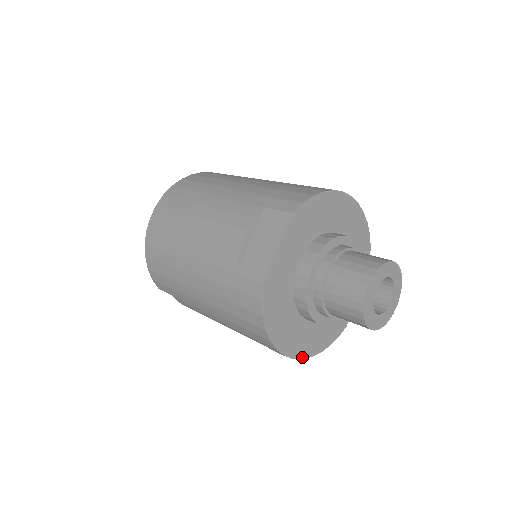
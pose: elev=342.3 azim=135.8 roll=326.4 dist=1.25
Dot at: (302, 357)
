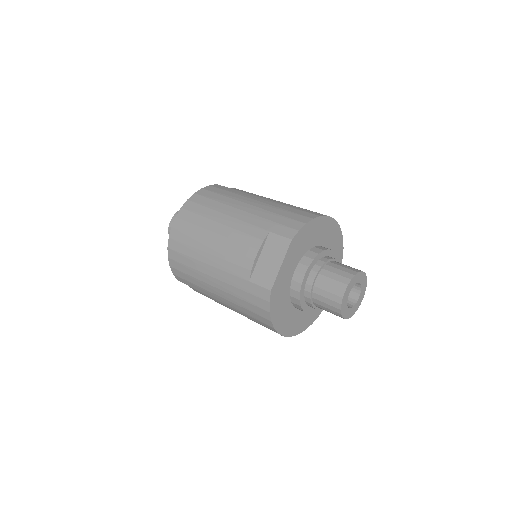
Dot at: (294, 335)
